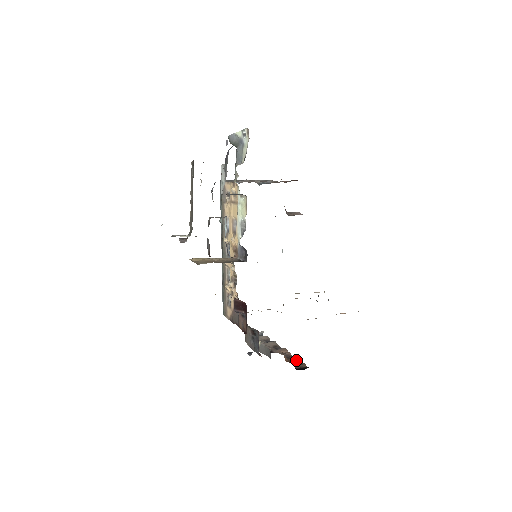
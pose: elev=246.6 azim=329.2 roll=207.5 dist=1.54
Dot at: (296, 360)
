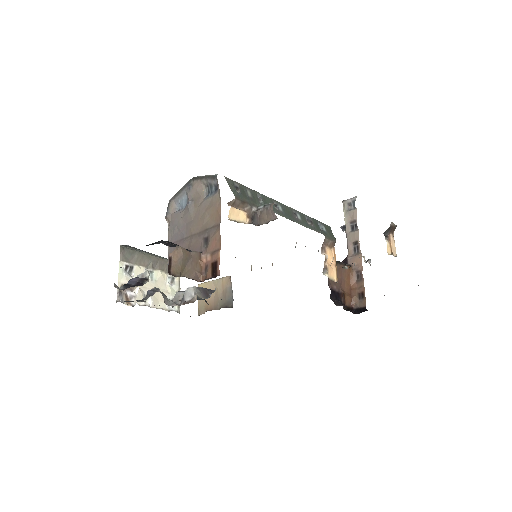
Dot at: (361, 288)
